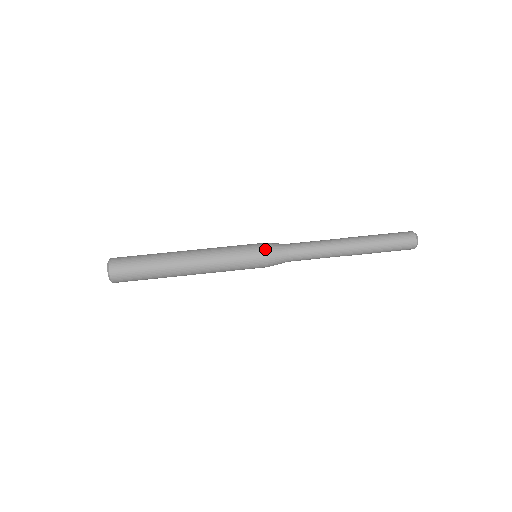
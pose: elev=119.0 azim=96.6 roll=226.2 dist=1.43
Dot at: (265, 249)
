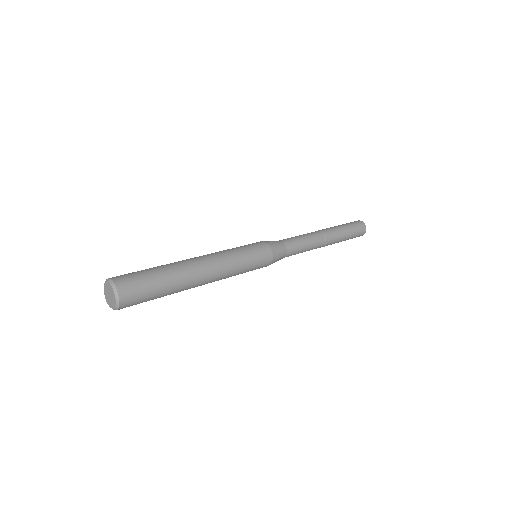
Dot at: (265, 243)
